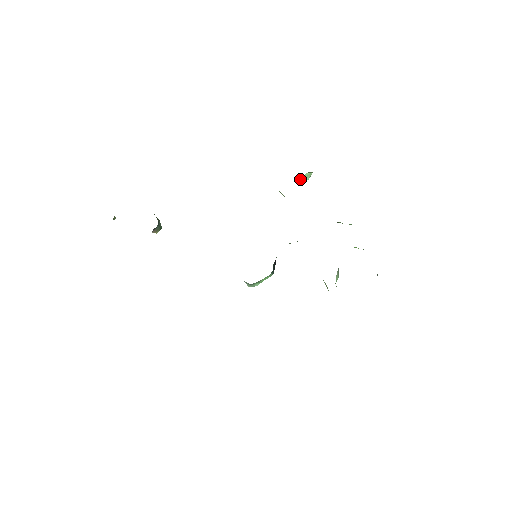
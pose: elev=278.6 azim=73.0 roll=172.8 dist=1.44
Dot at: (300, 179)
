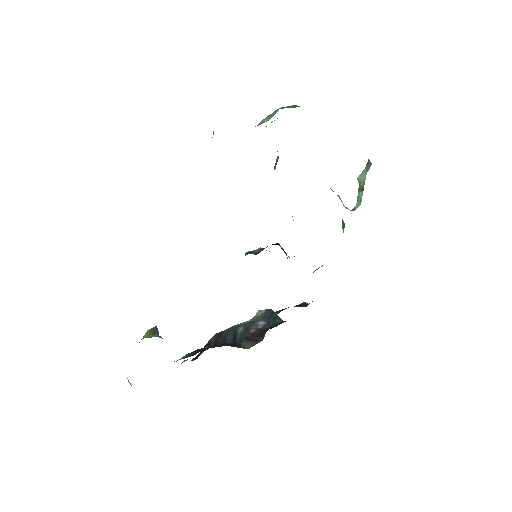
Dot at: occluded
